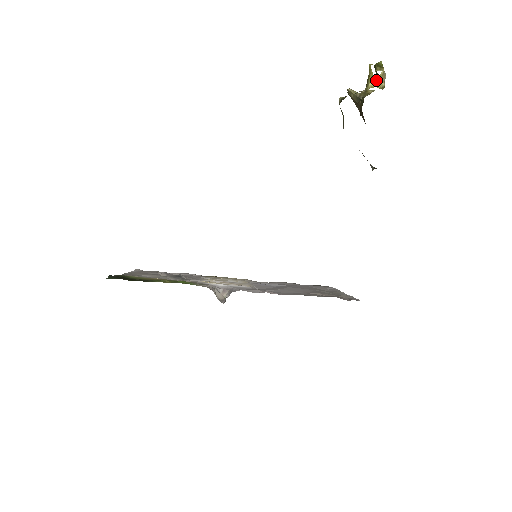
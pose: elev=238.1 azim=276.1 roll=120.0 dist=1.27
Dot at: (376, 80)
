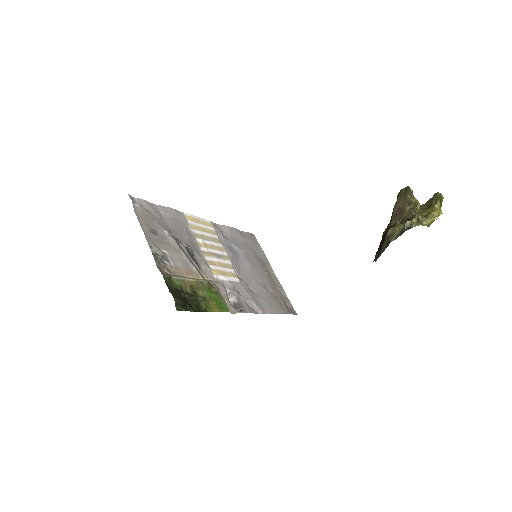
Dot at: occluded
